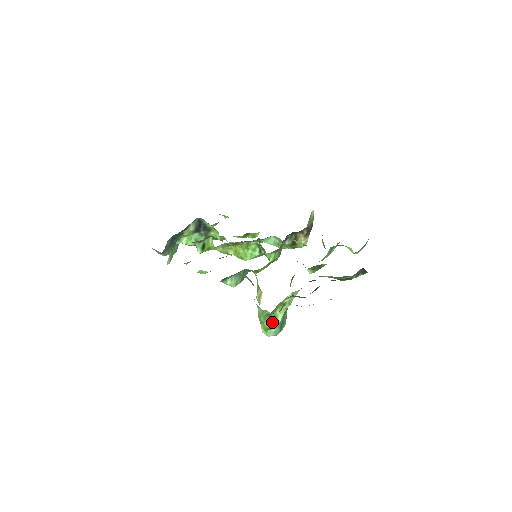
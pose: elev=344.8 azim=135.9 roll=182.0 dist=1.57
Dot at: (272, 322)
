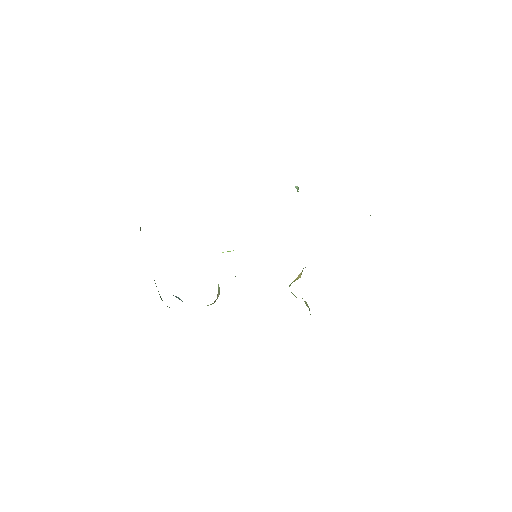
Dot at: occluded
